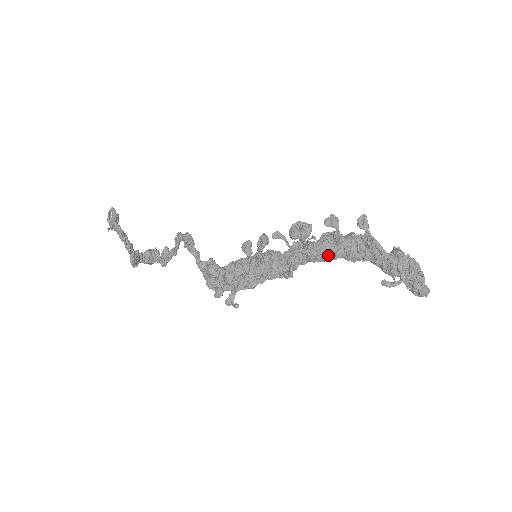
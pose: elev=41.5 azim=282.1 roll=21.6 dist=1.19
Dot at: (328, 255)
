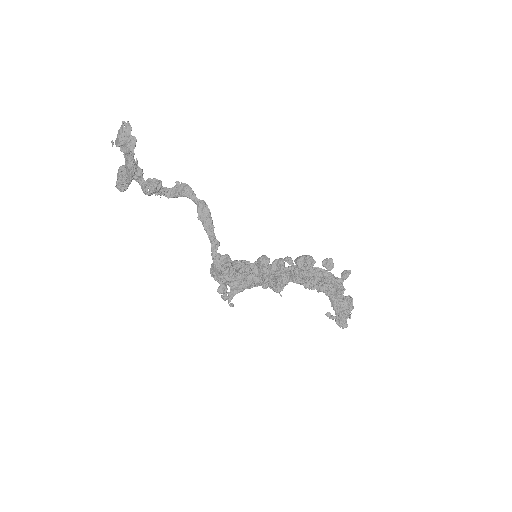
Dot at: (310, 285)
